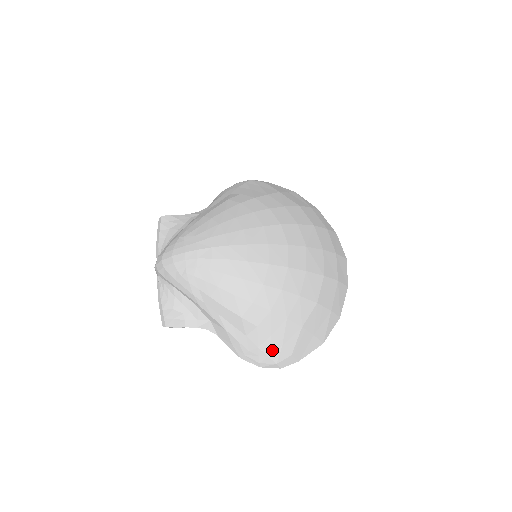
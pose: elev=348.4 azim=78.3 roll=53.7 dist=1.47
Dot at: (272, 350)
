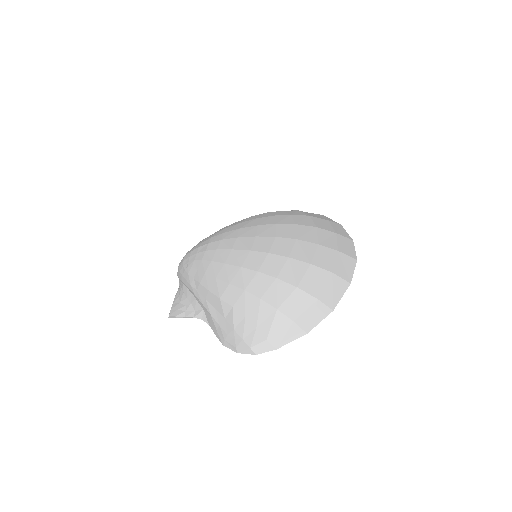
Dot at: (246, 332)
